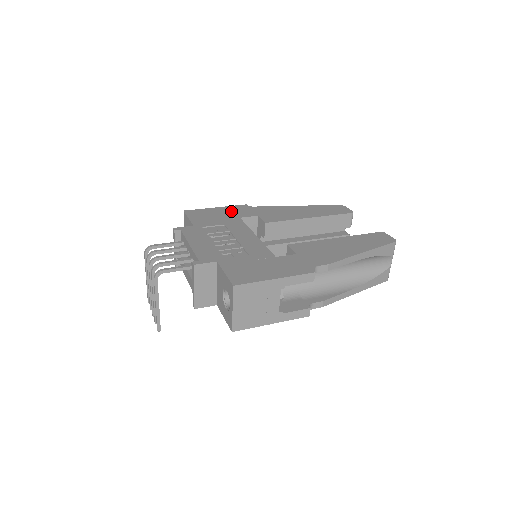
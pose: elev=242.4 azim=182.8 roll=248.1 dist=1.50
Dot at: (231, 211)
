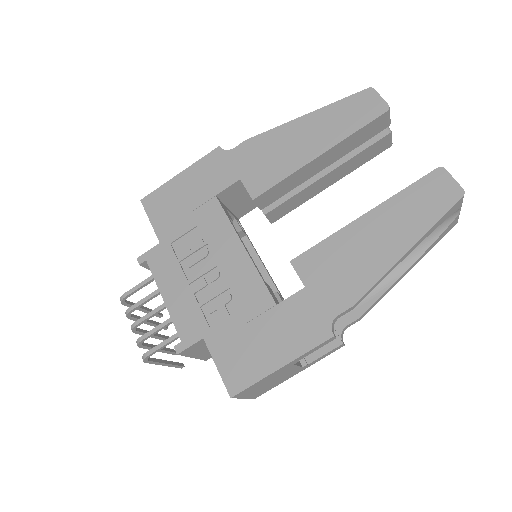
Dot at: (201, 178)
